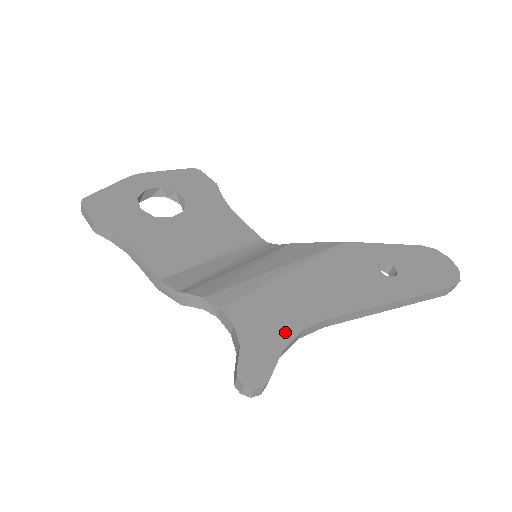
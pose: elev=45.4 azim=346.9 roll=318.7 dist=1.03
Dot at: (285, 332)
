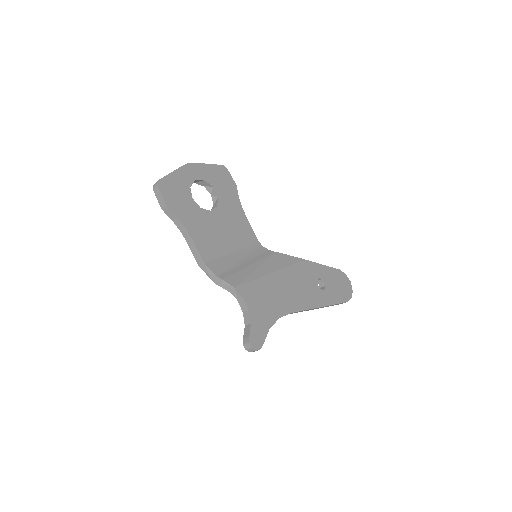
Dot at: (271, 318)
